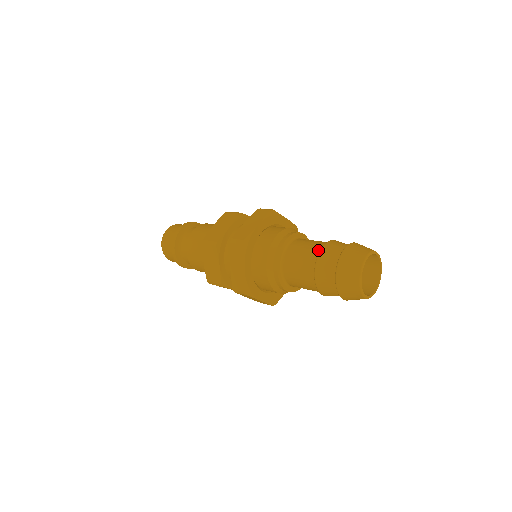
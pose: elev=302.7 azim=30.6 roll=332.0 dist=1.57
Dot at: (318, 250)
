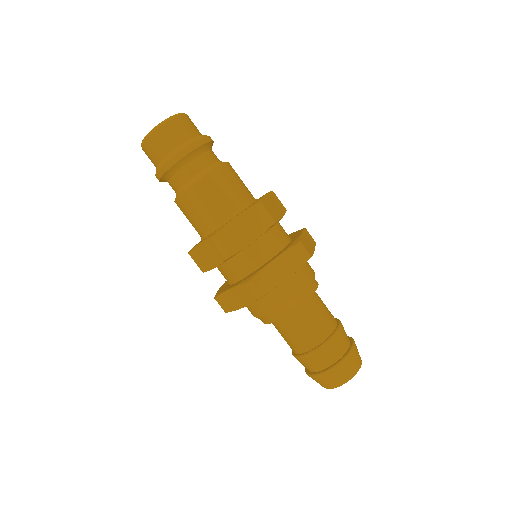
Dot at: (321, 340)
